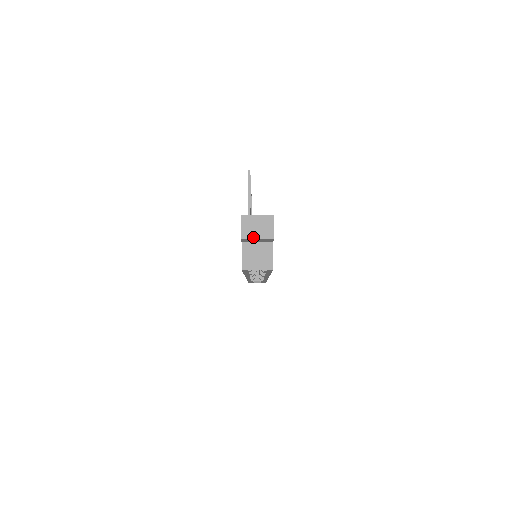
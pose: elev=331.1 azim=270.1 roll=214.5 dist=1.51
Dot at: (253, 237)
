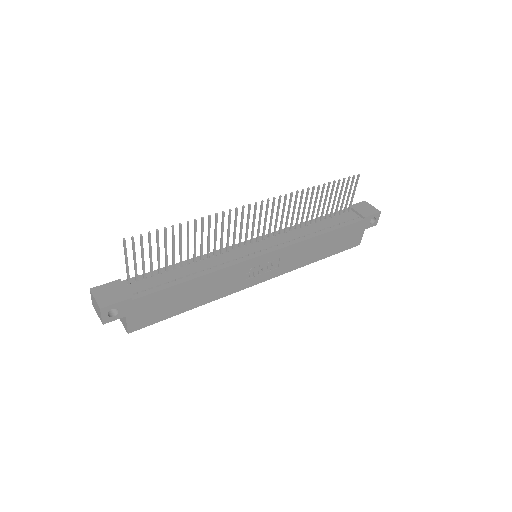
Dot at: (96, 310)
